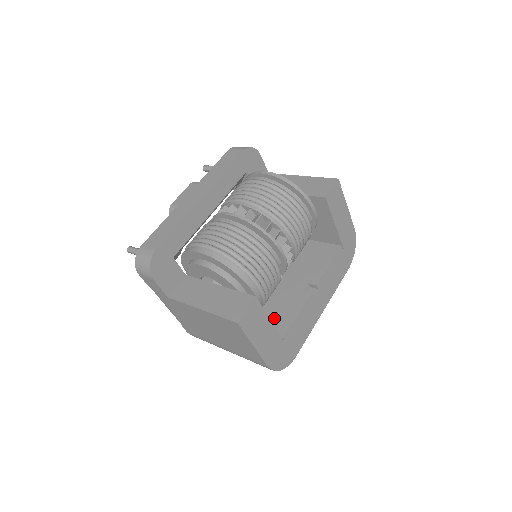
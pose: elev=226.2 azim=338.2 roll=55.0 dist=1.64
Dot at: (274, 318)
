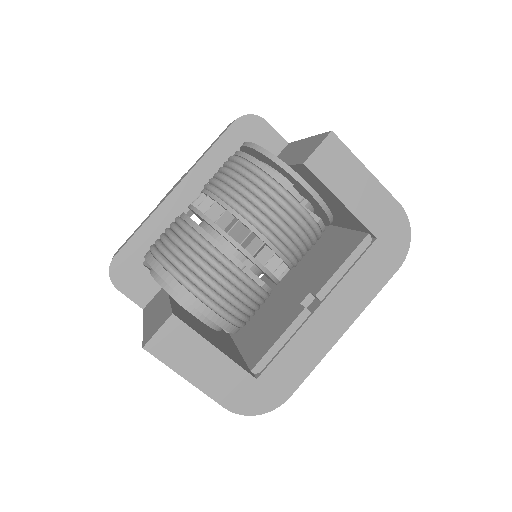
Dot at: (258, 341)
